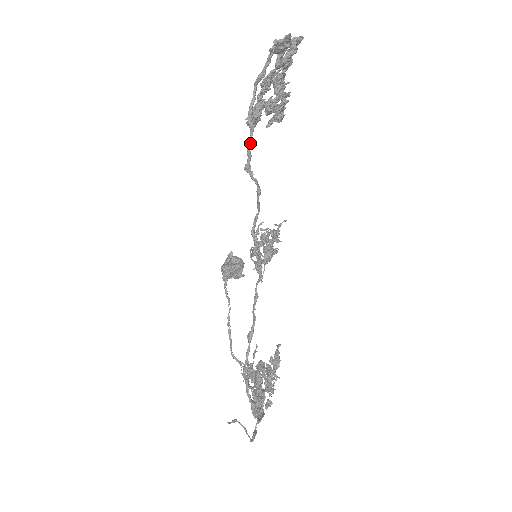
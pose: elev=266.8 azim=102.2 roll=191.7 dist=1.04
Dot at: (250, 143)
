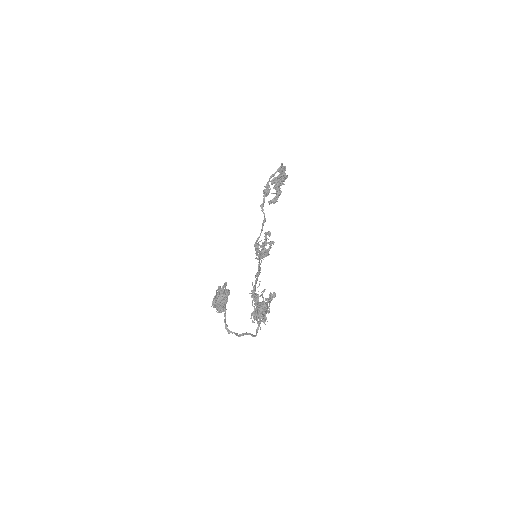
Dot at: occluded
